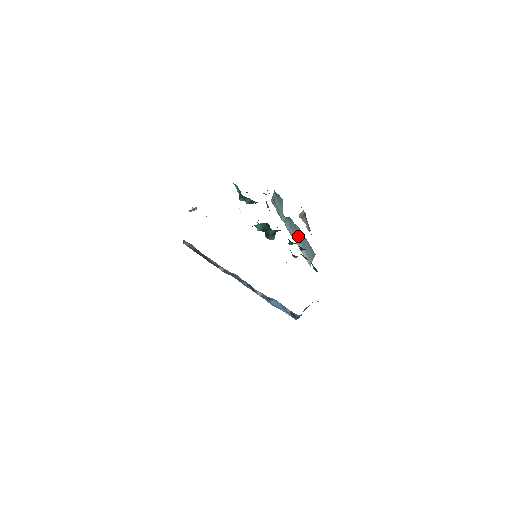
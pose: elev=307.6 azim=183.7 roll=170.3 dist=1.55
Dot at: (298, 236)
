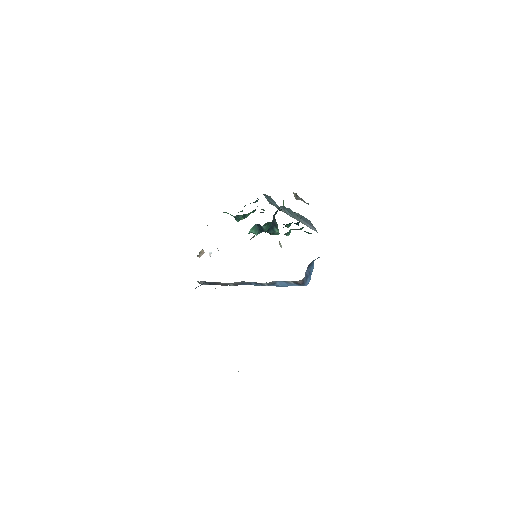
Dot at: (296, 215)
